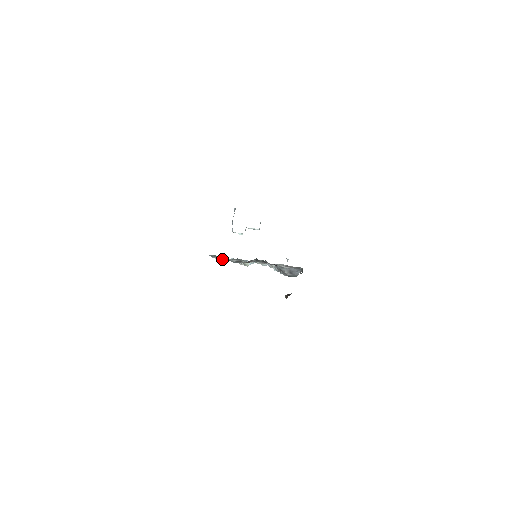
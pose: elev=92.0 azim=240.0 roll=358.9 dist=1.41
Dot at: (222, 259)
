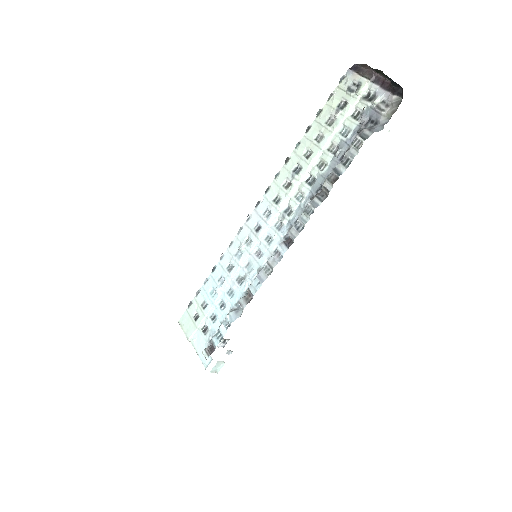
Dot at: (334, 98)
